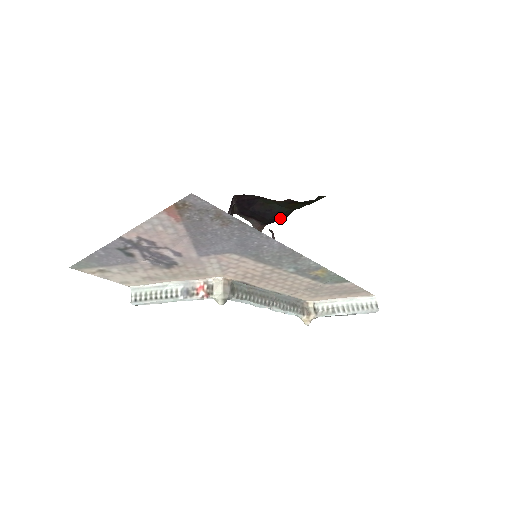
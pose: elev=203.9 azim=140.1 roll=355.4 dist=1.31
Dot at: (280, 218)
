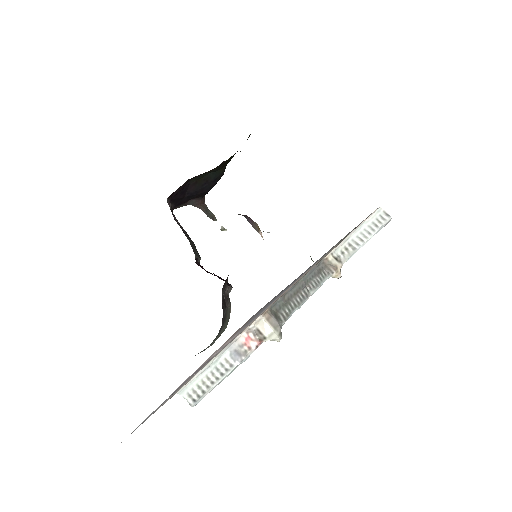
Dot at: occluded
